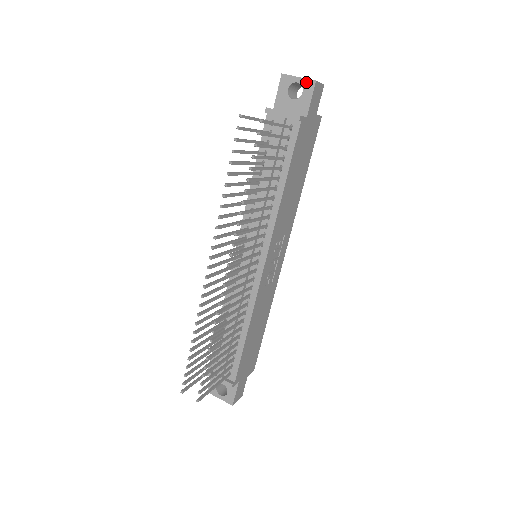
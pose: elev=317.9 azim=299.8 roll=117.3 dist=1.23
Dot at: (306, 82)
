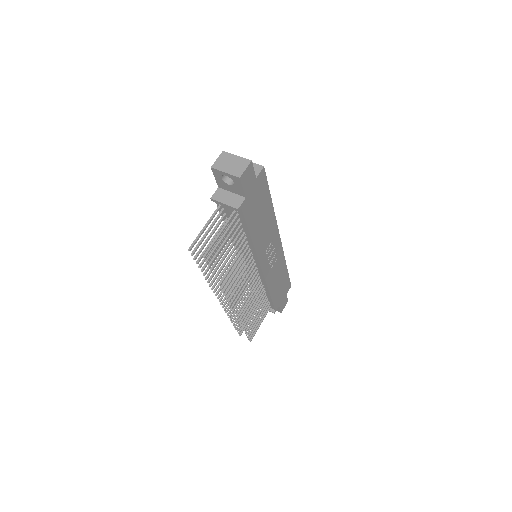
Dot at: (232, 177)
